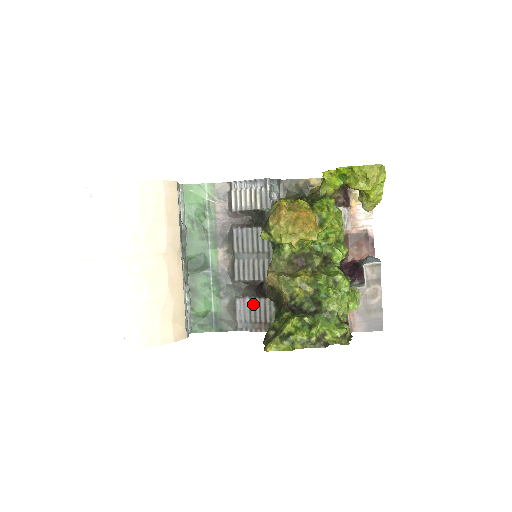
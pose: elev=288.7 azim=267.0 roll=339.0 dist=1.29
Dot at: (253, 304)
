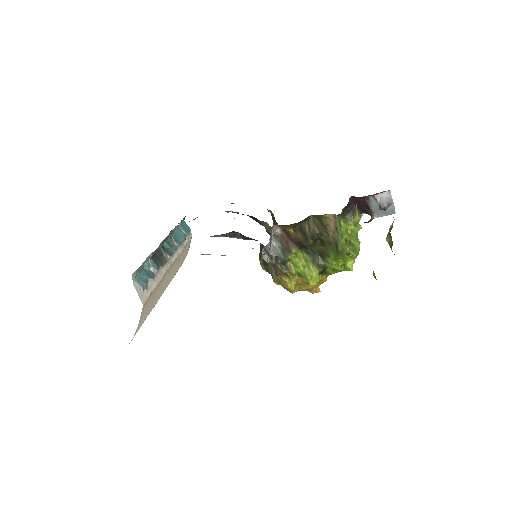
Dot at: occluded
